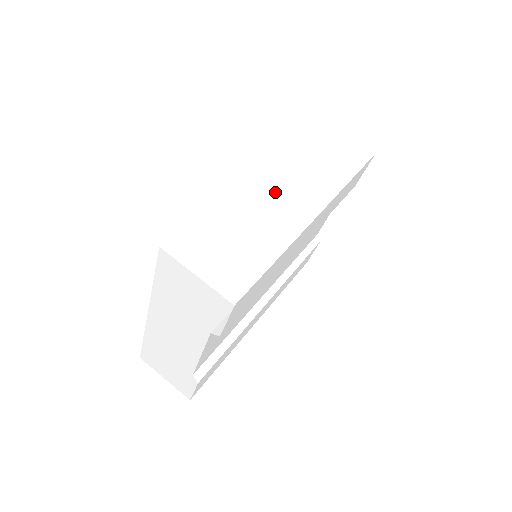
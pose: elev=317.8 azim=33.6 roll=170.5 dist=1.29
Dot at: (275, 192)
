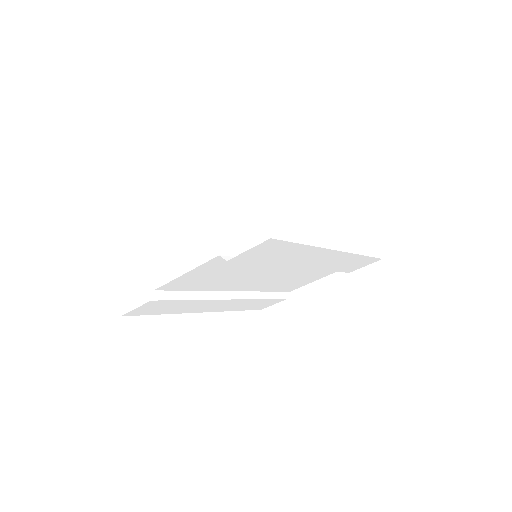
Dot at: (322, 213)
